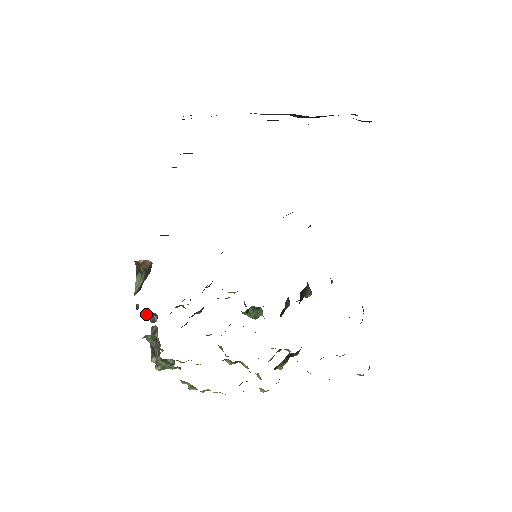
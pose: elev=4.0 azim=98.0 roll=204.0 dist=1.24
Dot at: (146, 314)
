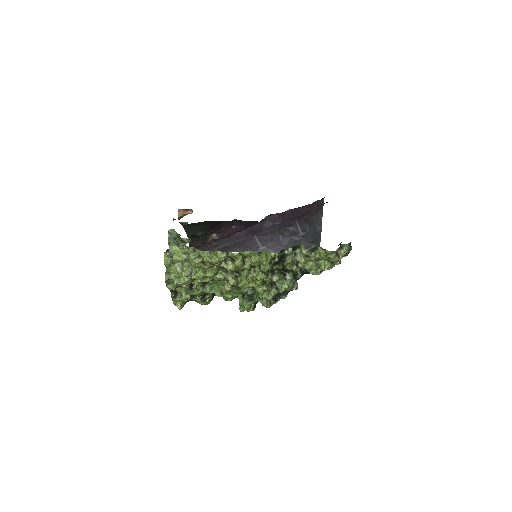
Dot at: (179, 222)
